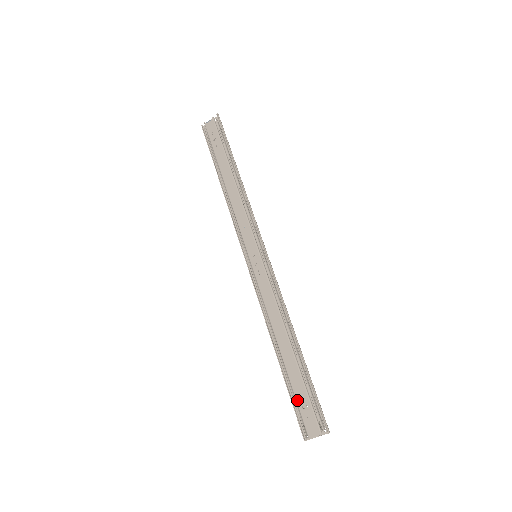
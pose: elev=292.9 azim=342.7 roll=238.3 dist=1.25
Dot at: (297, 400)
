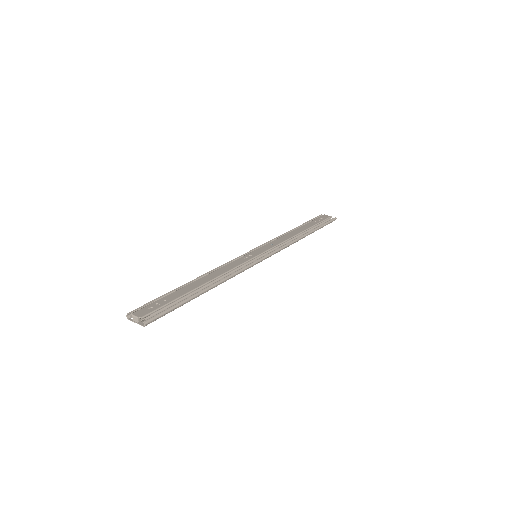
Dot at: (160, 299)
